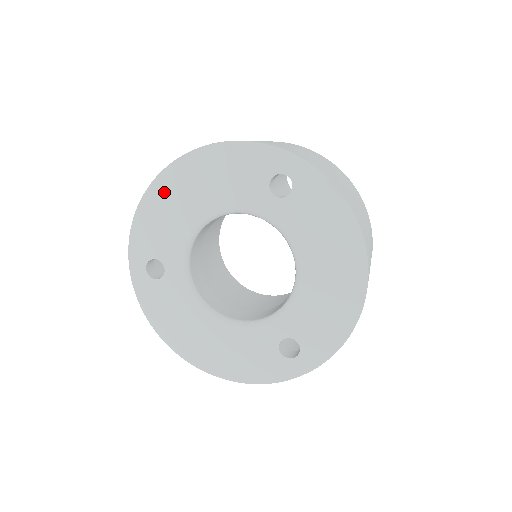
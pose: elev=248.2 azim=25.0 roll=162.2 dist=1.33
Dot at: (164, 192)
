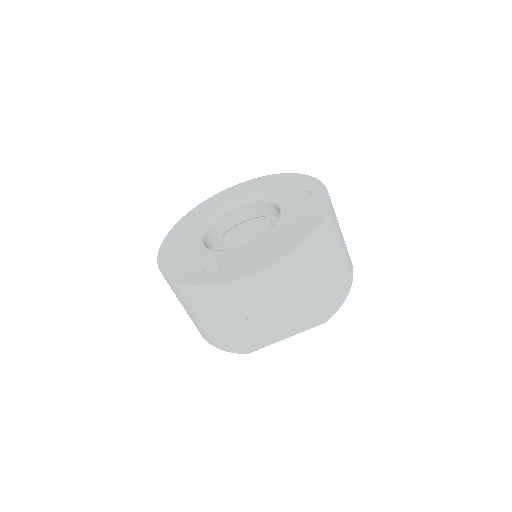
Dot at: (252, 184)
